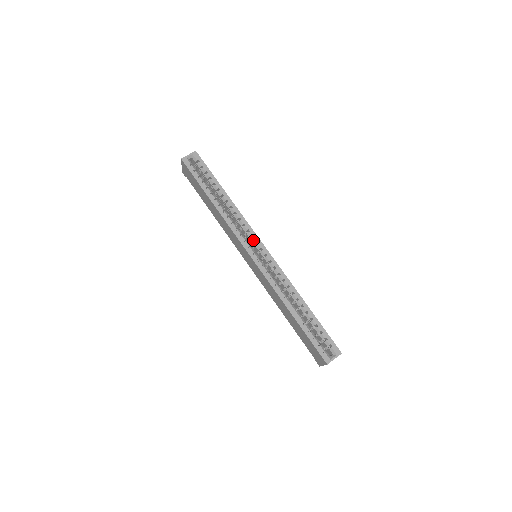
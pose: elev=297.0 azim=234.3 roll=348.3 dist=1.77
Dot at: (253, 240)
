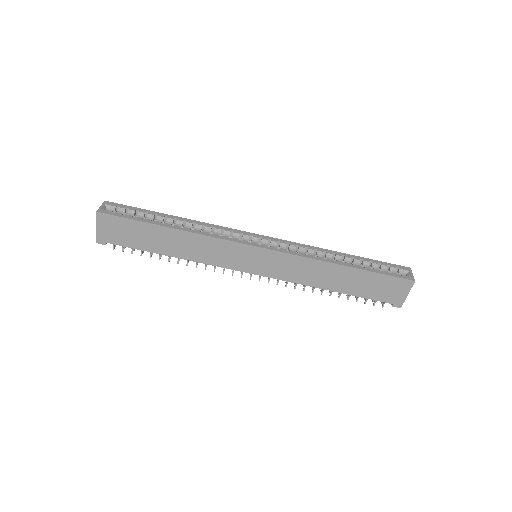
Dot at: (245, 236)
